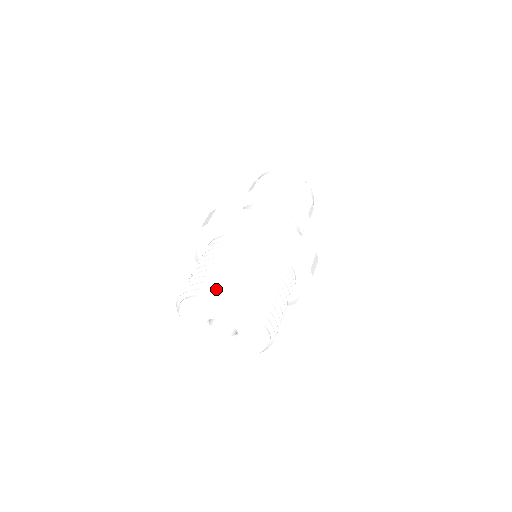
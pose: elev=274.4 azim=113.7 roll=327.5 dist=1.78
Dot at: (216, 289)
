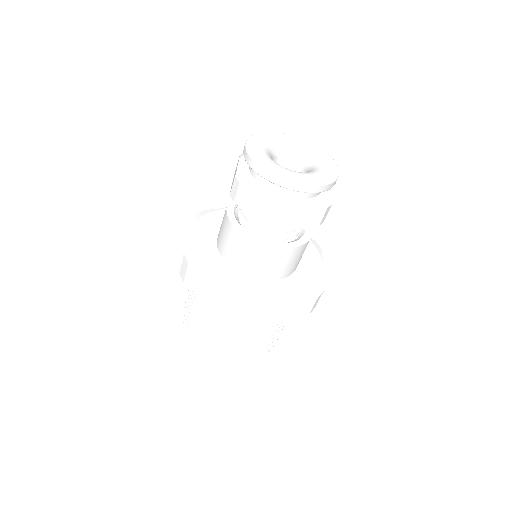
Dot at: (209, 345)
